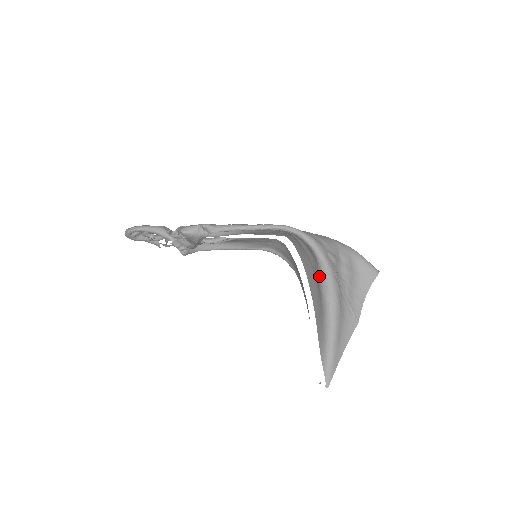
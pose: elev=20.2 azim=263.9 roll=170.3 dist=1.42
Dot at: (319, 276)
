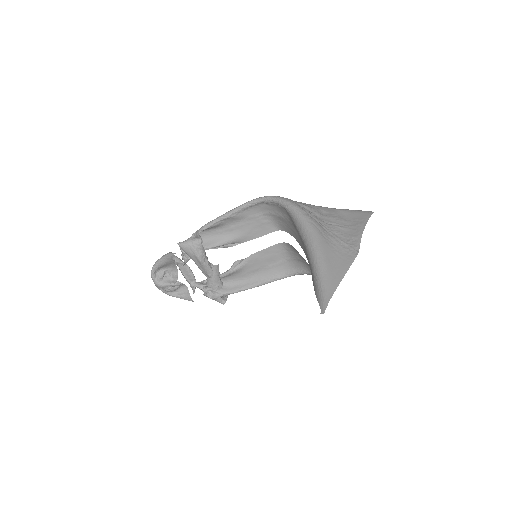
Dot at: (293, 222)
